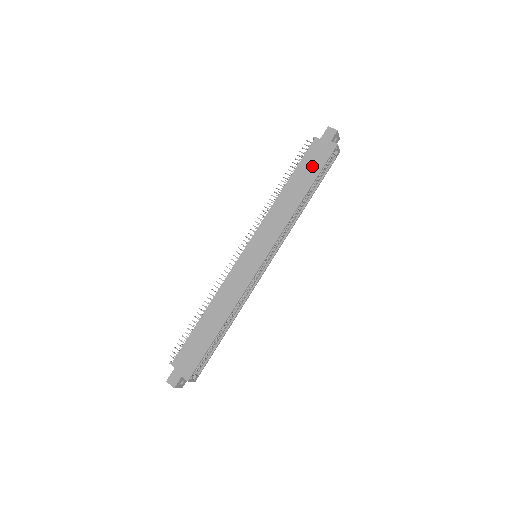
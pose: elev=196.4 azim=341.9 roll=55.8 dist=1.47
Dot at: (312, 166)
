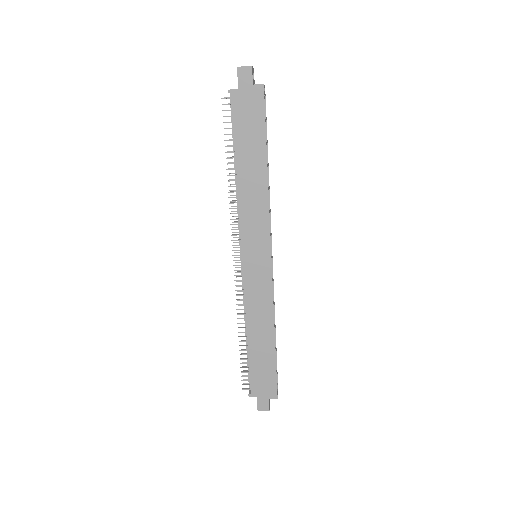
Dot at: (252, 129)
